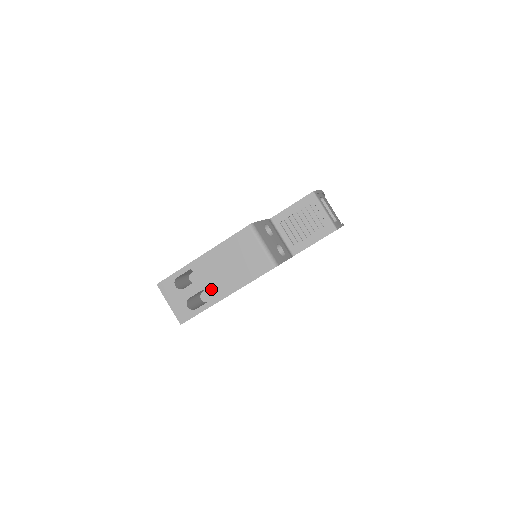
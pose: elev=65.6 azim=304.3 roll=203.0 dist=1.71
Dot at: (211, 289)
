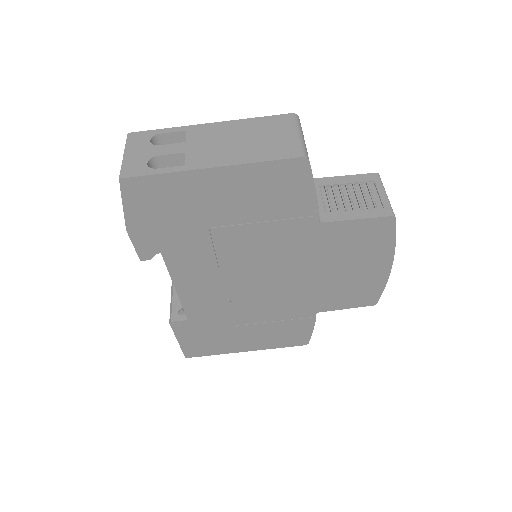
Dot at: (196, 155)
